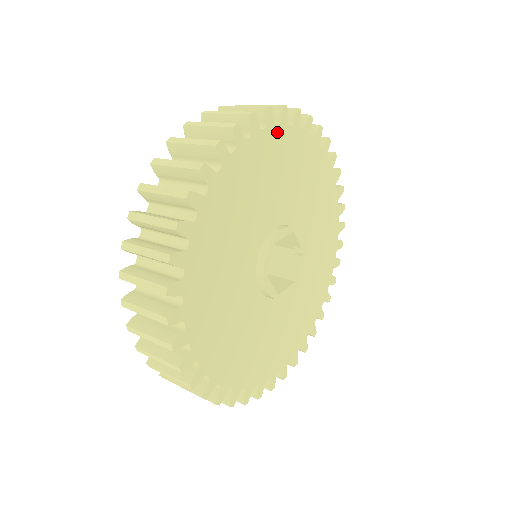
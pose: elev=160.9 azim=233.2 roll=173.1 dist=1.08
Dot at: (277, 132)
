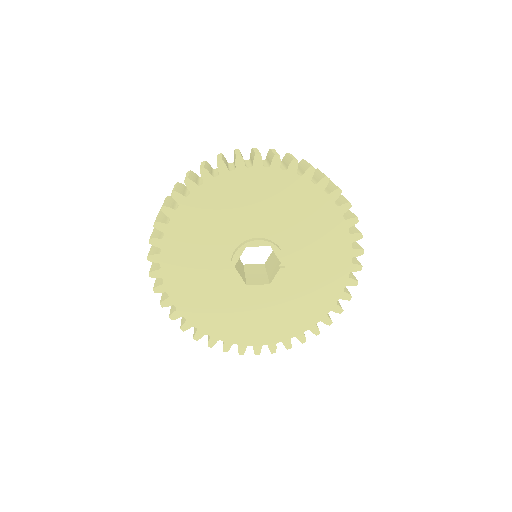
Dot at: (266, 172)
